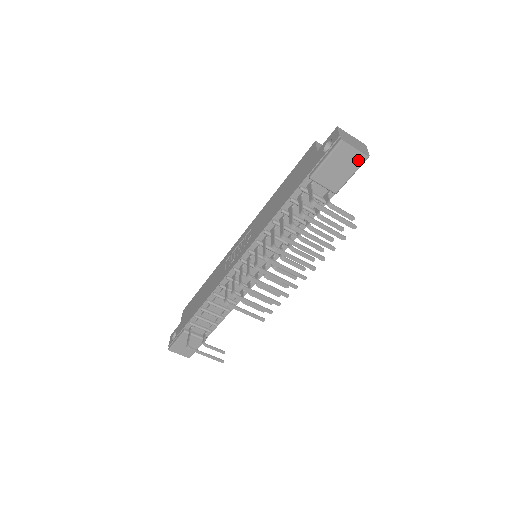
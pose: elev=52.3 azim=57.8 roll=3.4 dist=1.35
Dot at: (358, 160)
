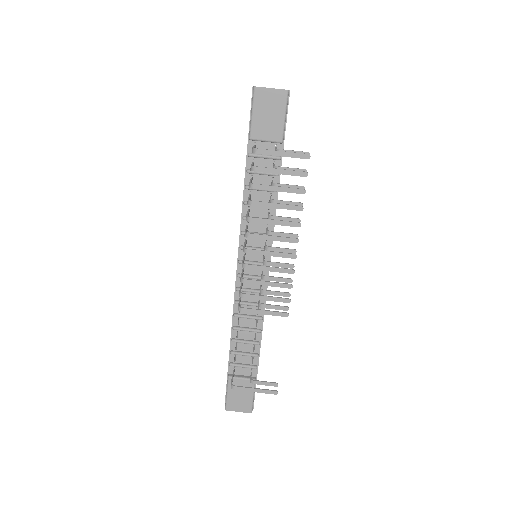
Dot at: (280, 98)
